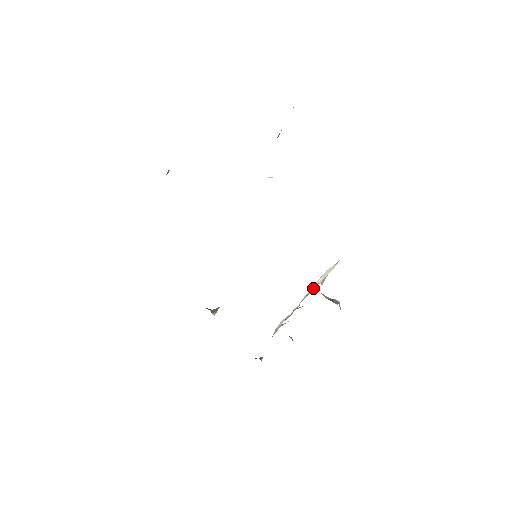
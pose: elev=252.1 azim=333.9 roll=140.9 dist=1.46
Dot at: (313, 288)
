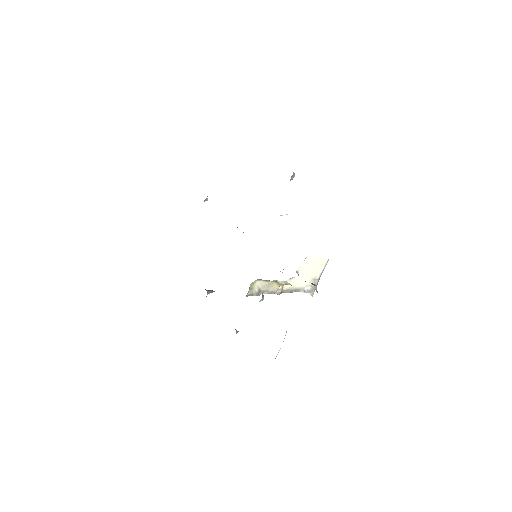
Dot at: (301, 290)
